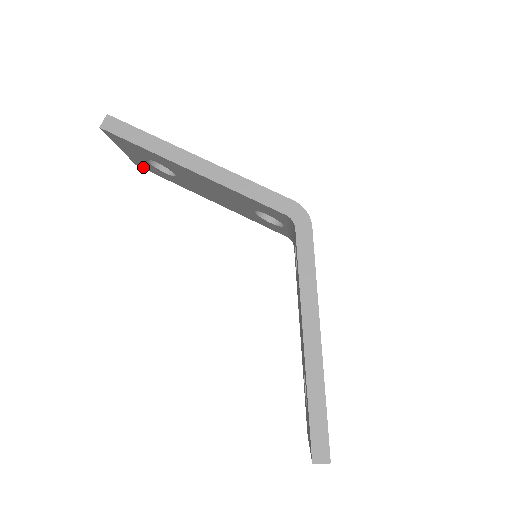
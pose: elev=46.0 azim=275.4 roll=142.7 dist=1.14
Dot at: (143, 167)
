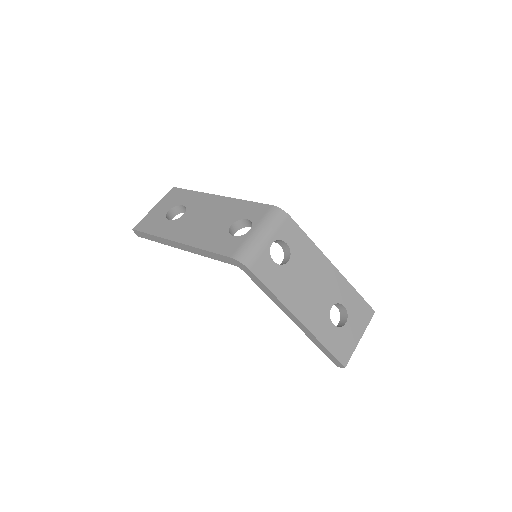
Dot at: occluded
